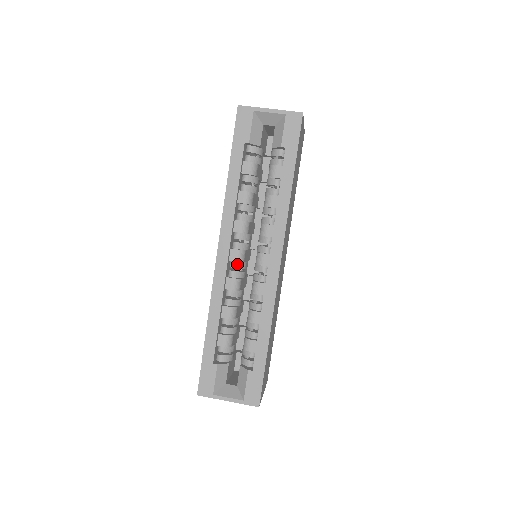
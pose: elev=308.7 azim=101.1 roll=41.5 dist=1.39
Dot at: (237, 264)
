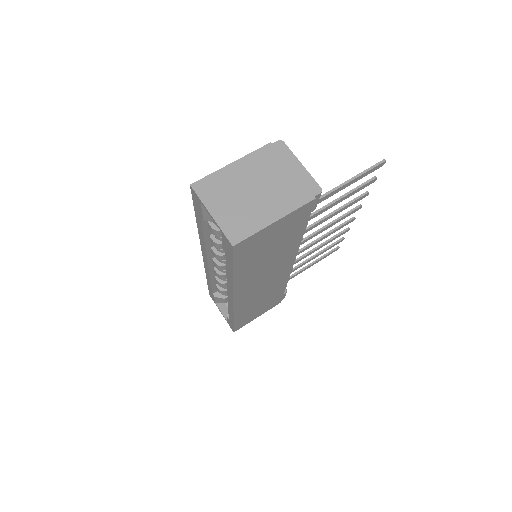
Dot at: occluded
